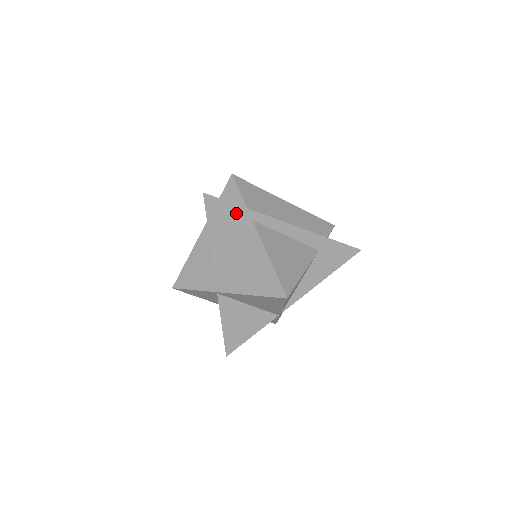
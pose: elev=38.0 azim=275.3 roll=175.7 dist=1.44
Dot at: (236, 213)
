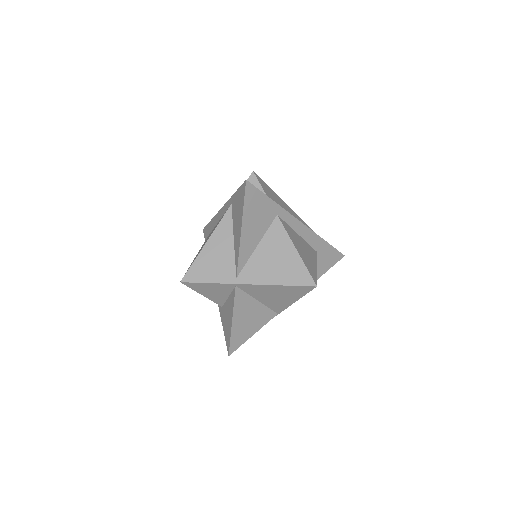
Dot at: (266, 205)
